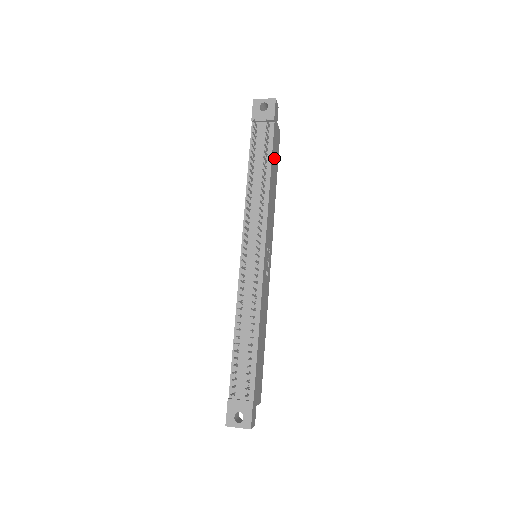
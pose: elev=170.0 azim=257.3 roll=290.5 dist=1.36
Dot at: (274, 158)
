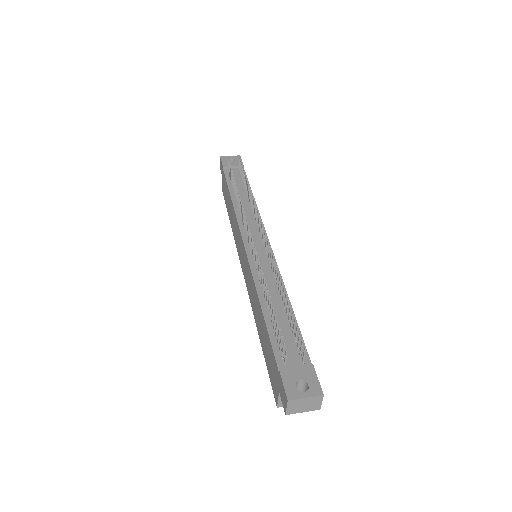
Dot at: occluded
